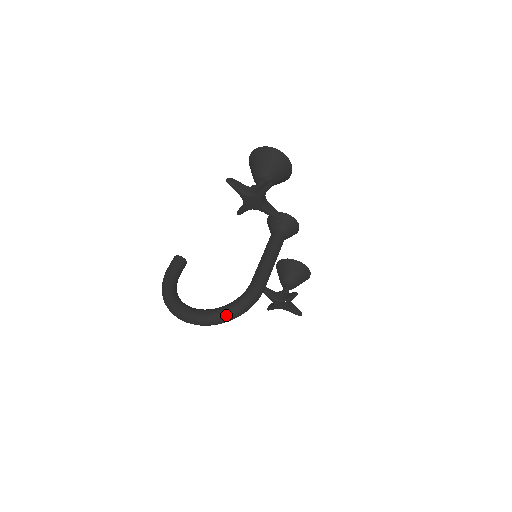
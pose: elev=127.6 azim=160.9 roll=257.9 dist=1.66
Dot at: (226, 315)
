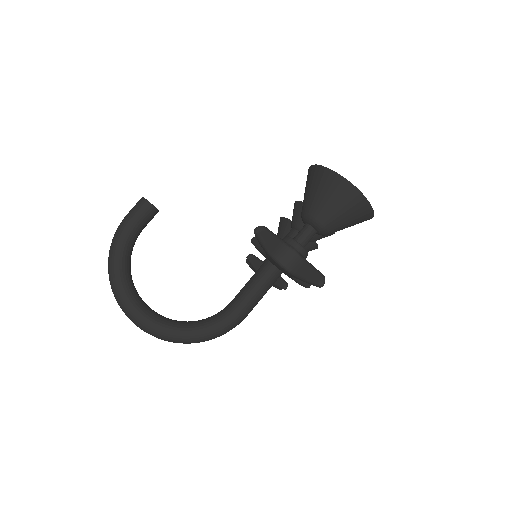
Dot at: (182, 341)
